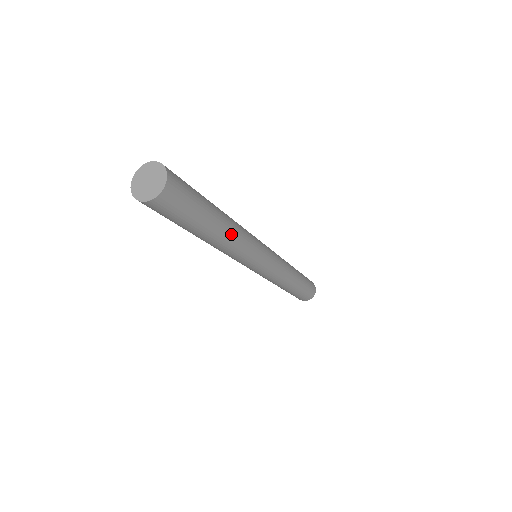
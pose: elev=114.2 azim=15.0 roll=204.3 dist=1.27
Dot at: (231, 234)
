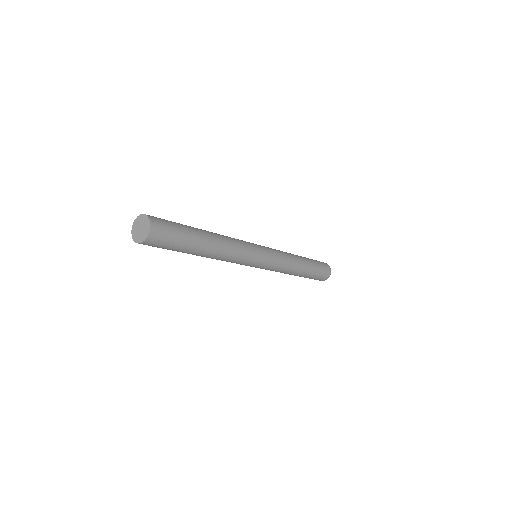
Dot at: (219, 239)
